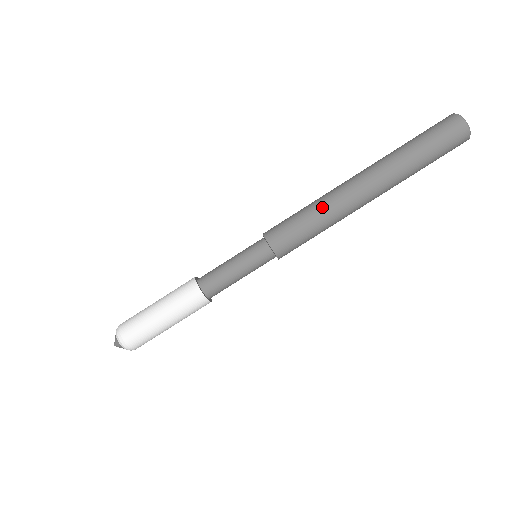
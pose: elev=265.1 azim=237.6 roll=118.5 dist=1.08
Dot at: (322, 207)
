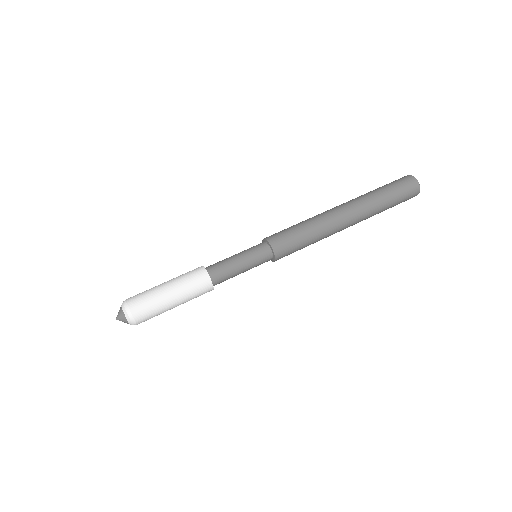
Dot at: (312, 220)
